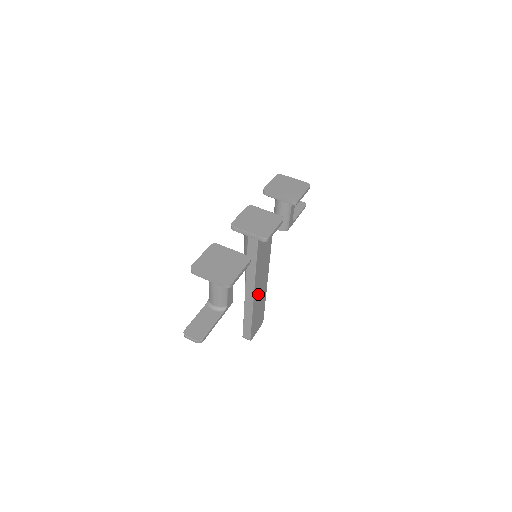
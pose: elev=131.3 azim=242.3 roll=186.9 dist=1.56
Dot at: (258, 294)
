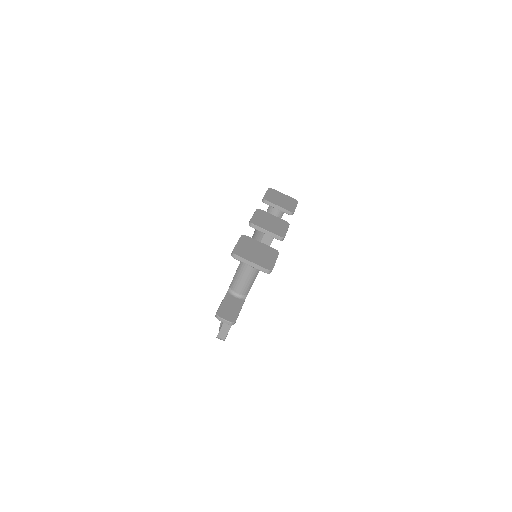
Dot at: occluded
